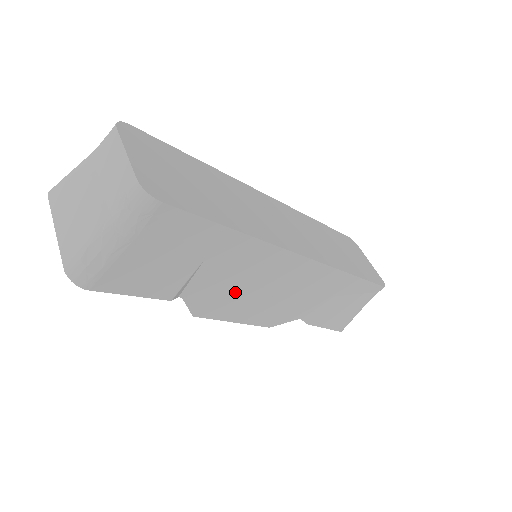
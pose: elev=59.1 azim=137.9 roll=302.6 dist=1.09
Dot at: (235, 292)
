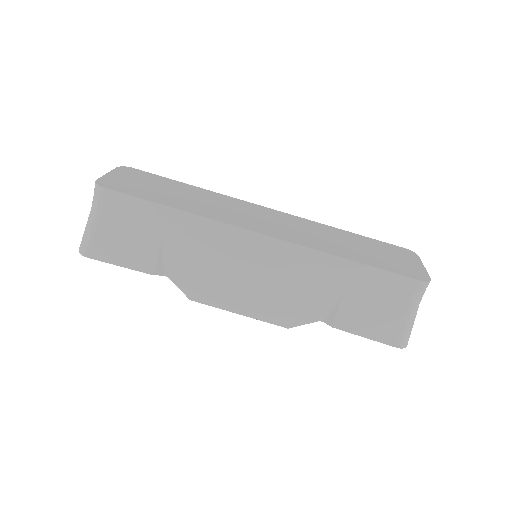
Dot at: (213, 274)
